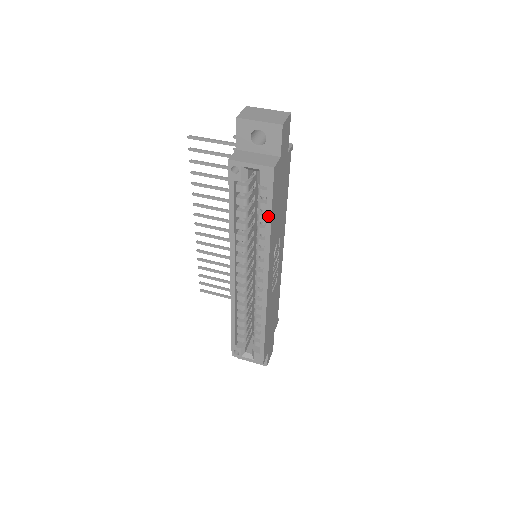
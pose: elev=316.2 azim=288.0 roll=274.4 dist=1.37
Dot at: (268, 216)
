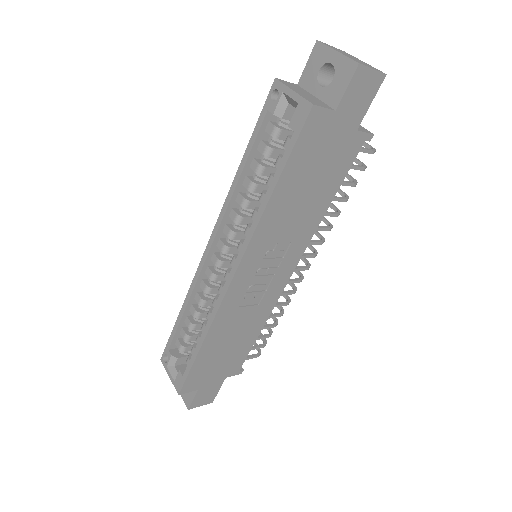
Dot at: (276, 176)
